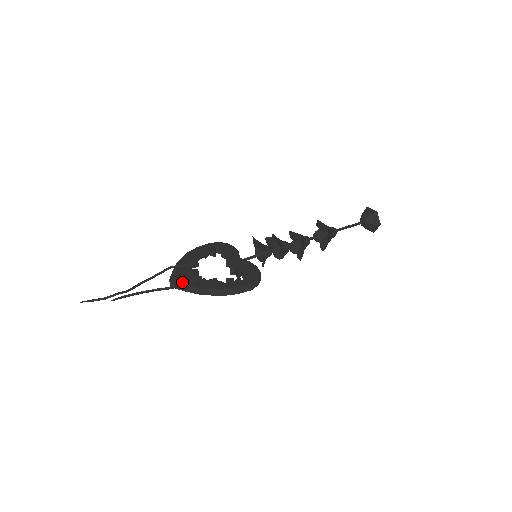
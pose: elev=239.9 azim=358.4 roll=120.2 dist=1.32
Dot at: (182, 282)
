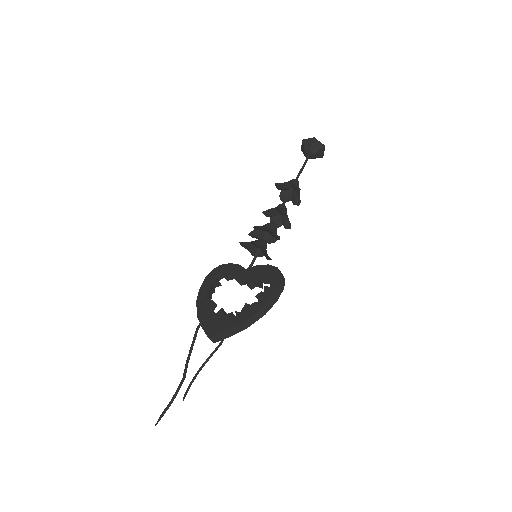
Dot at: (222, 331)
